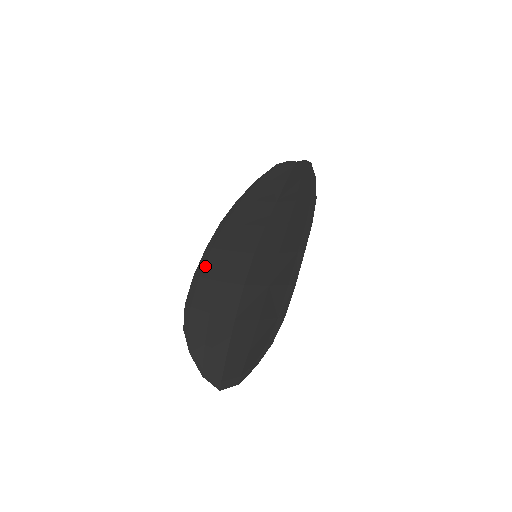
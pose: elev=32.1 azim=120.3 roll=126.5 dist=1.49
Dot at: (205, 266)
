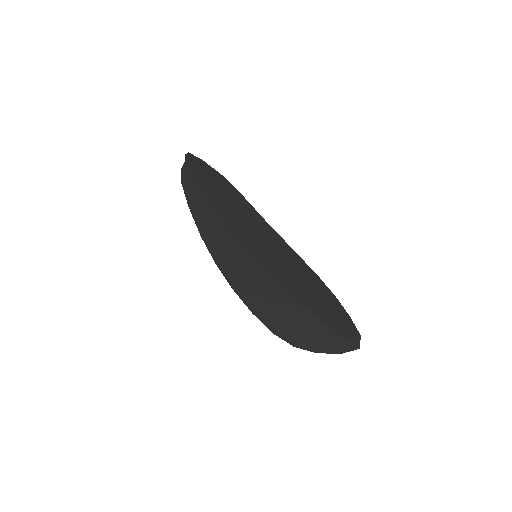
Dot at: (248, 300)
